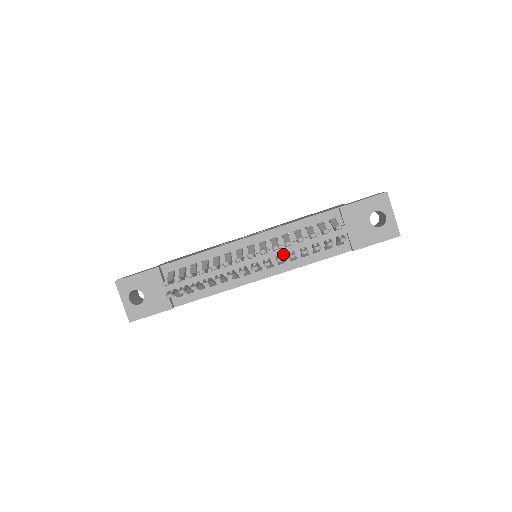
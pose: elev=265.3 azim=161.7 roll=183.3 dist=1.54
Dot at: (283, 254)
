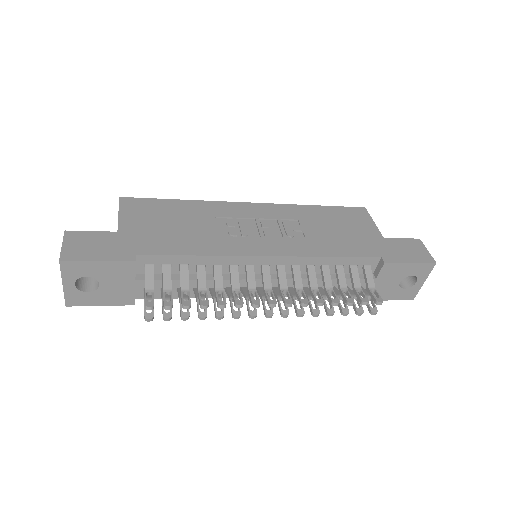
Dot at: occluded
